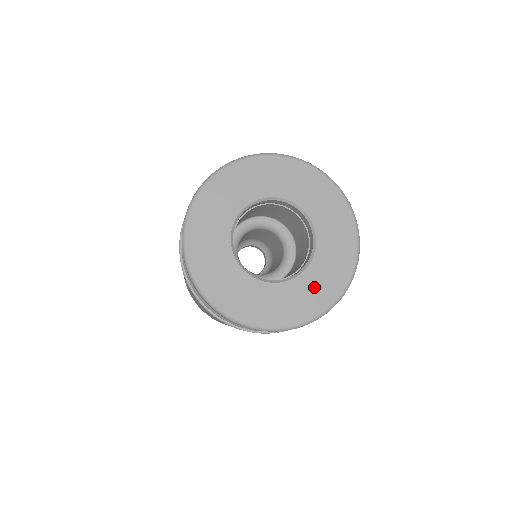
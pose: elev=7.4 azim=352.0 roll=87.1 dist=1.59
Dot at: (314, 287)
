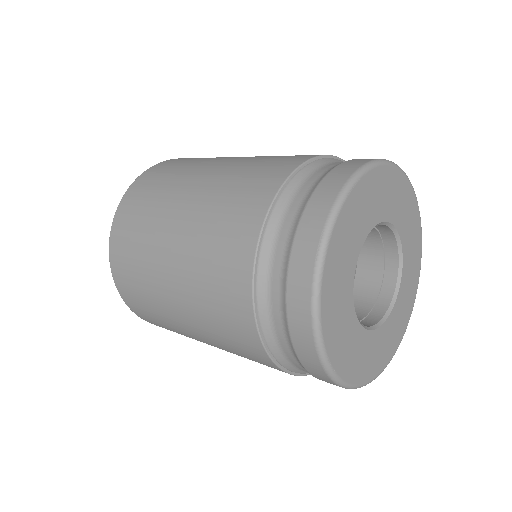
Dot at: (376, 350)
